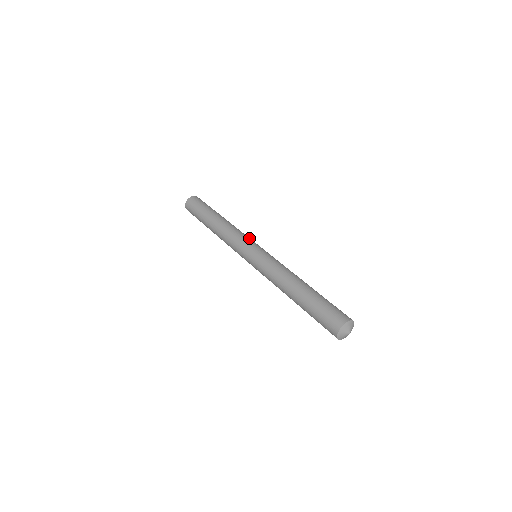
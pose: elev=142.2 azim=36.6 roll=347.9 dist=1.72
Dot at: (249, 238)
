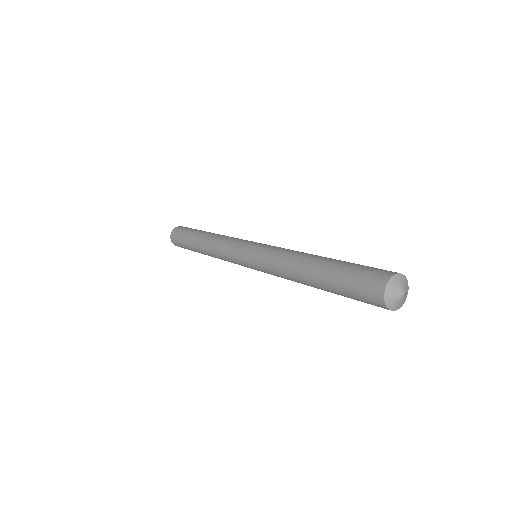
Dot at: (240, 239)
